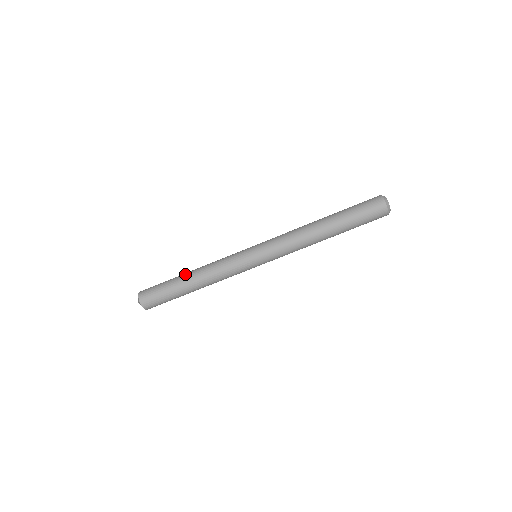
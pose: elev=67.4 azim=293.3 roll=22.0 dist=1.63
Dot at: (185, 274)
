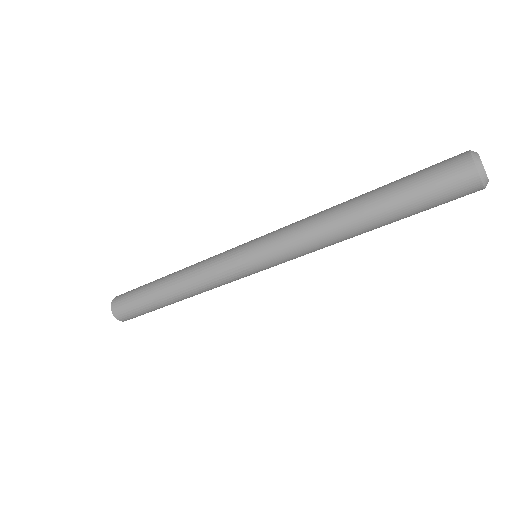
Dot at: (161, 285)
